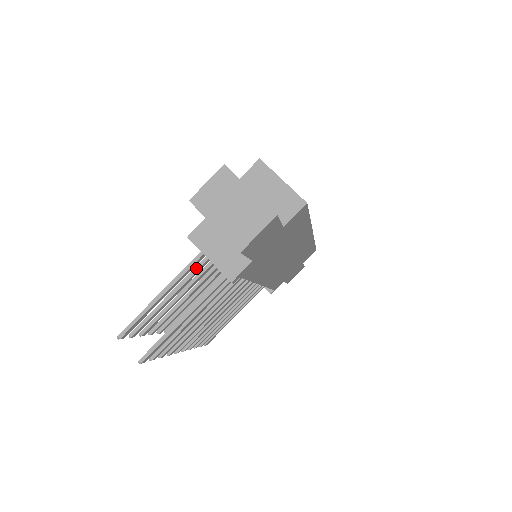
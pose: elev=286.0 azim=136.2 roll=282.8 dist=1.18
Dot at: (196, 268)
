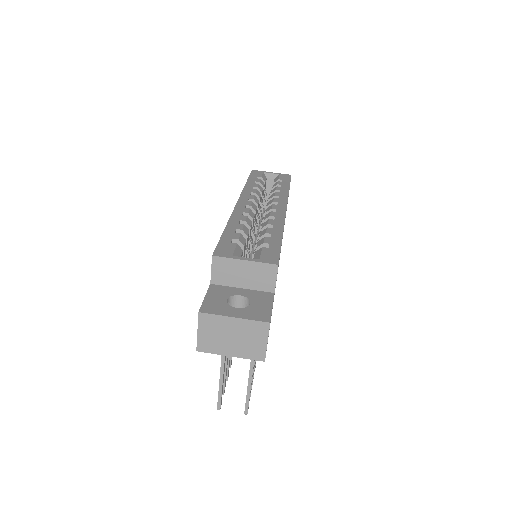
Dot at: occluded
